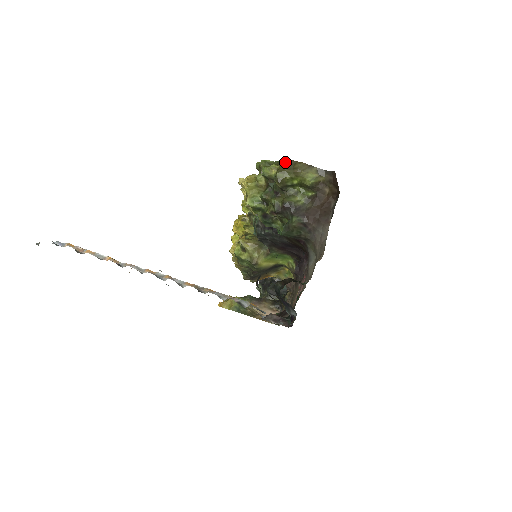
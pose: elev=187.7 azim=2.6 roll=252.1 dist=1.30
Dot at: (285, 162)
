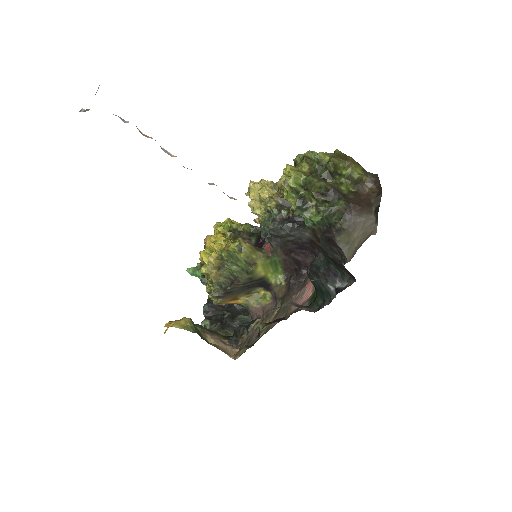
Dot at: (339, 153)
